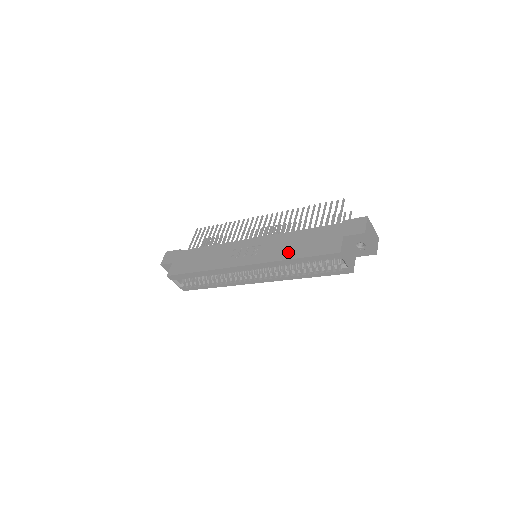
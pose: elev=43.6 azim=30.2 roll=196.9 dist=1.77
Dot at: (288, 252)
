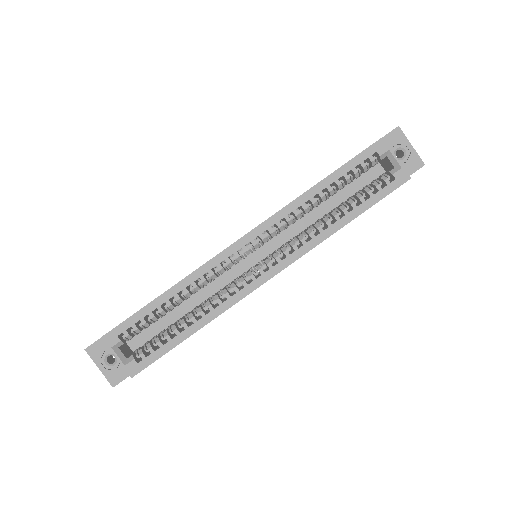
Dot at: occluded
